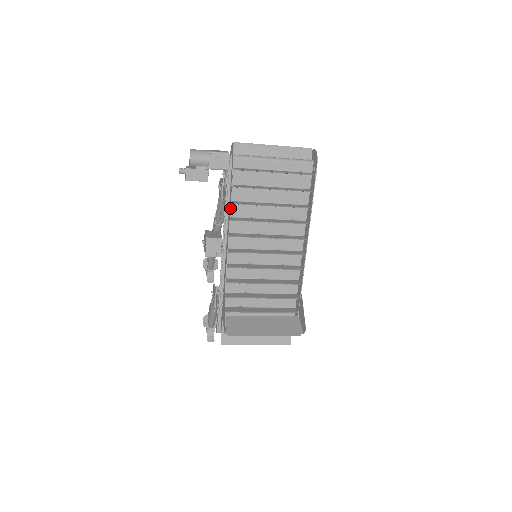
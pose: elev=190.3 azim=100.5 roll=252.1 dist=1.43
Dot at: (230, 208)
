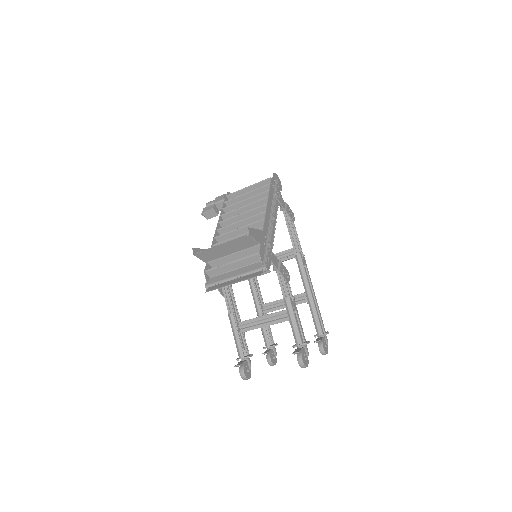
Dot at: (221, 211)
